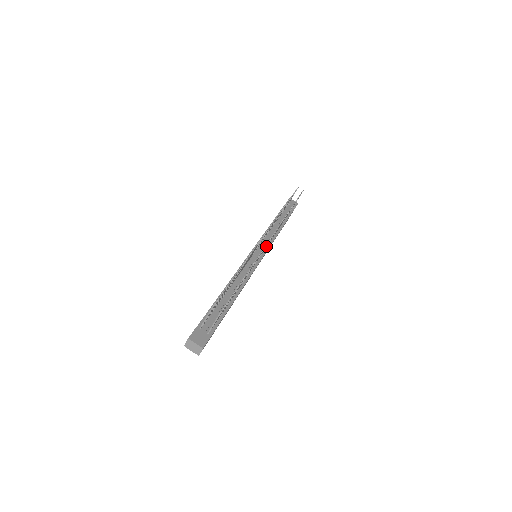
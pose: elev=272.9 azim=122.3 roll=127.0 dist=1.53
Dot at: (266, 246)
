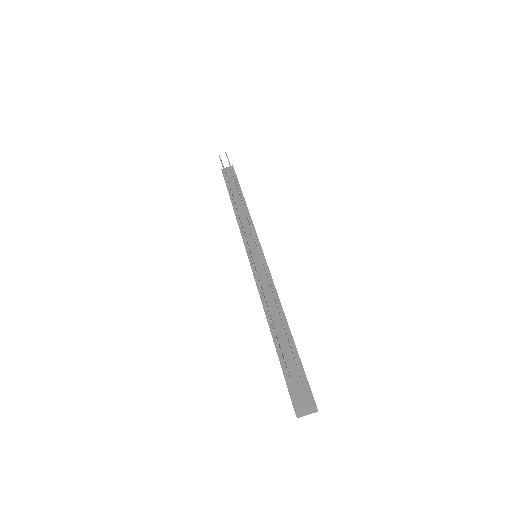
Dot at: occluded
